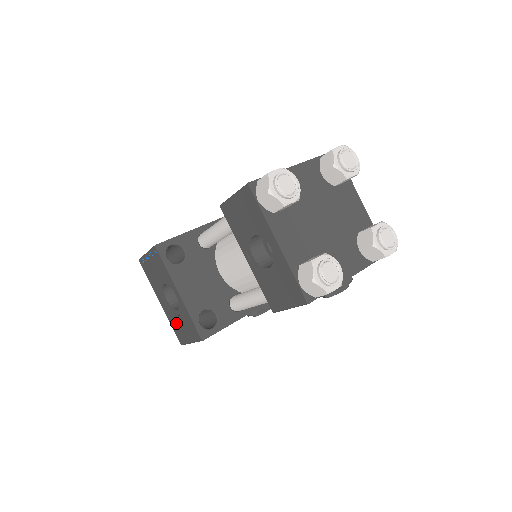
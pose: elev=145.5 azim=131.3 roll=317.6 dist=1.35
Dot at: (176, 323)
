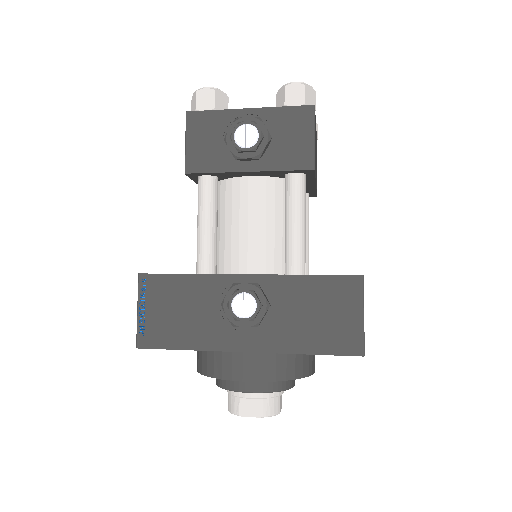
Dot at: occluded
